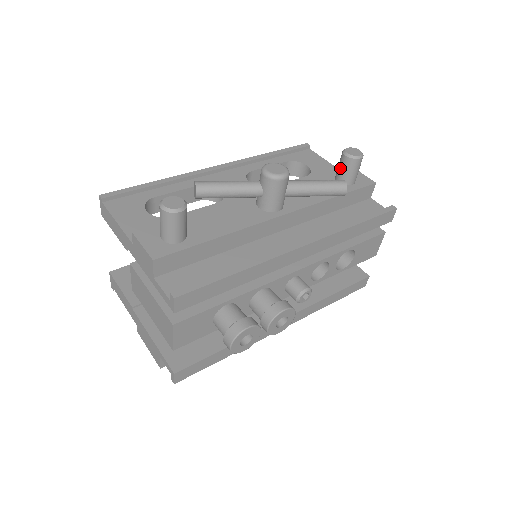
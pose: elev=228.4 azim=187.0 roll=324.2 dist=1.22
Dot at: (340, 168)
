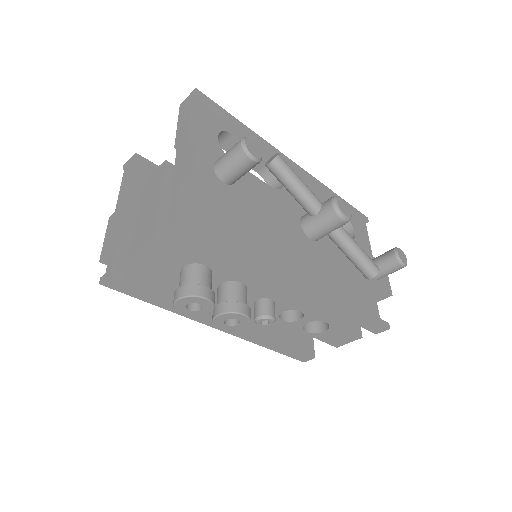
Dot at: (381, 258)
